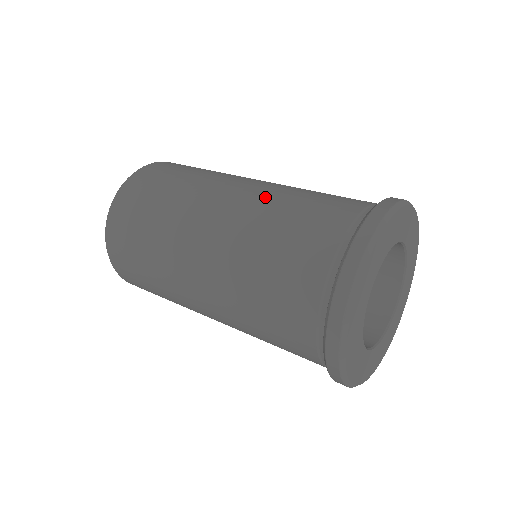
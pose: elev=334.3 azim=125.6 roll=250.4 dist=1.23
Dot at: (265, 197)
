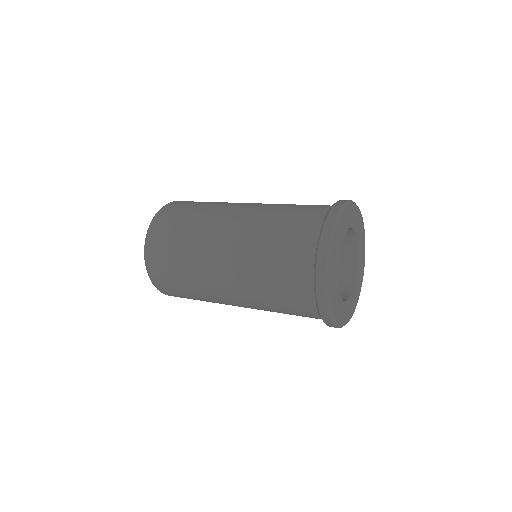
Dot at: (266, 206)
